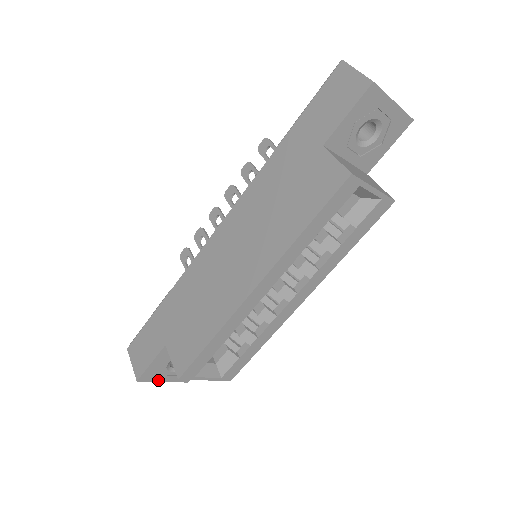
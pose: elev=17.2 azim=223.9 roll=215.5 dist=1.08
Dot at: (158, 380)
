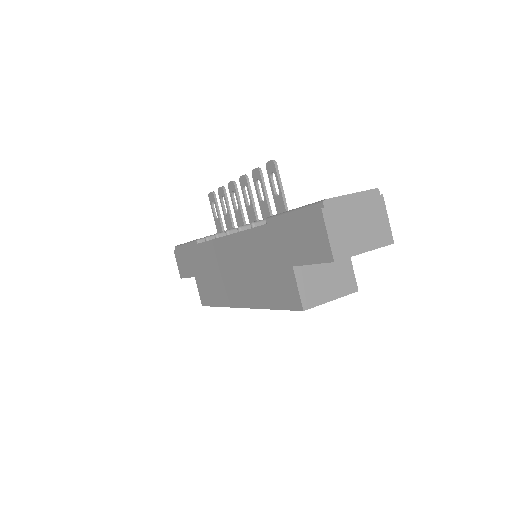
Dot at: occluded
